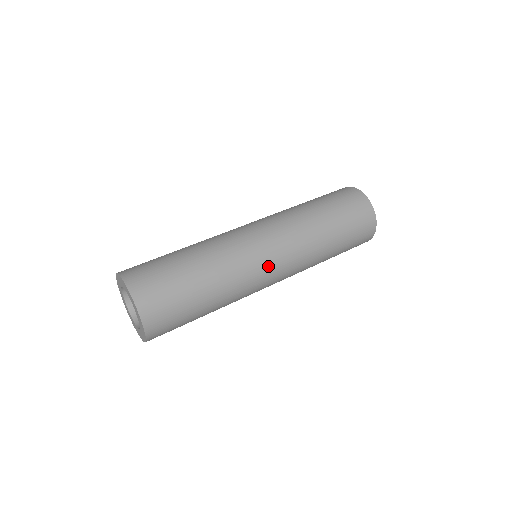
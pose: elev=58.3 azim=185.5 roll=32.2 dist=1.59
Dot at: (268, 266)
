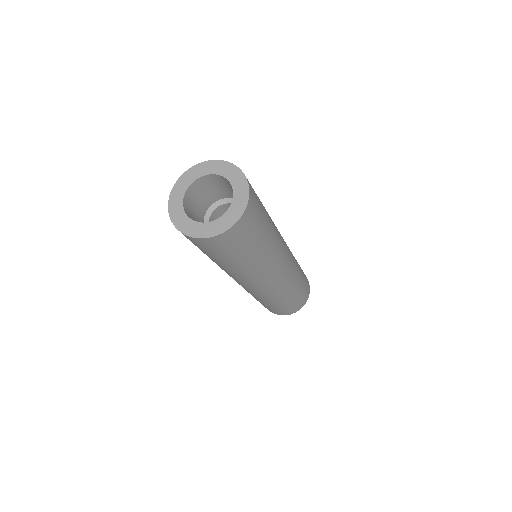
Dot at: (286, 255)
